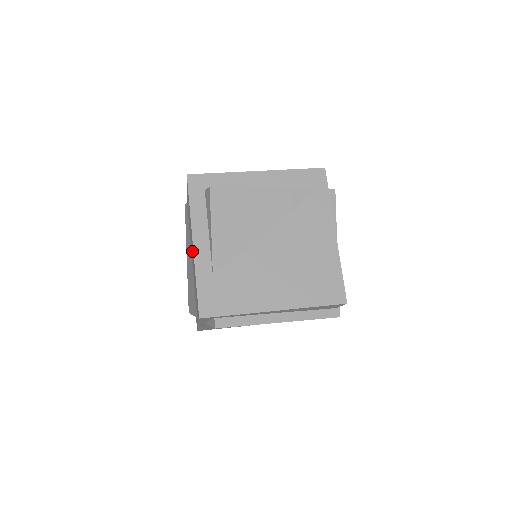
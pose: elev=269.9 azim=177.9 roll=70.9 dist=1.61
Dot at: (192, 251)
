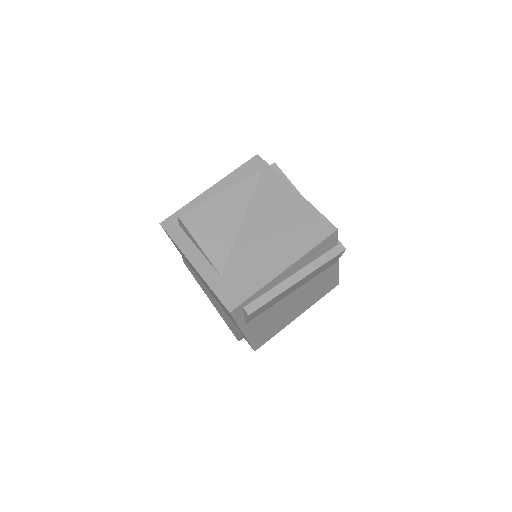
Dot at: occluded
